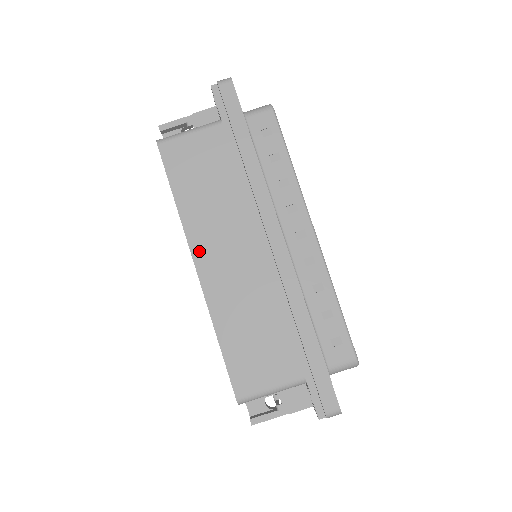
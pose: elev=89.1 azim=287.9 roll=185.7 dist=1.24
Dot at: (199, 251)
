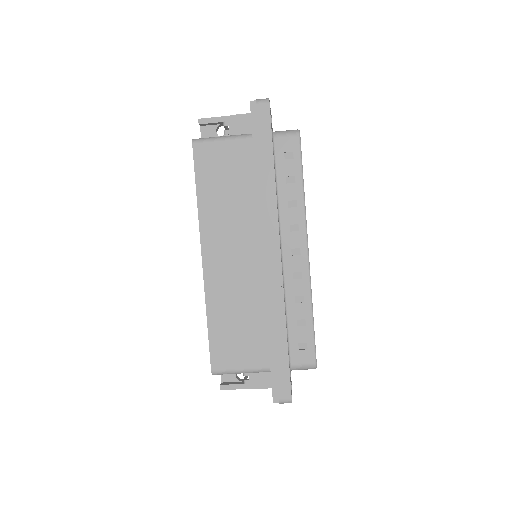
Dot at: (208, 245)
